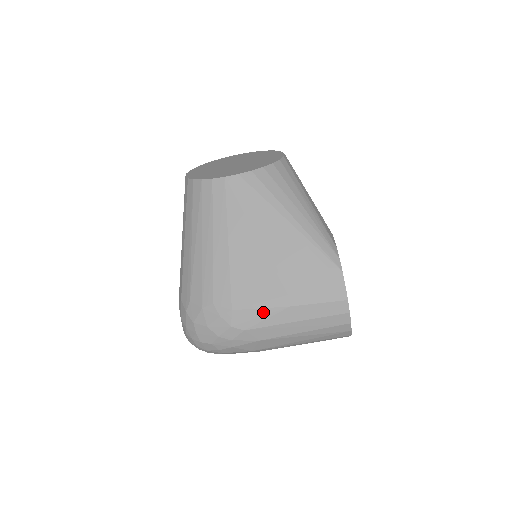
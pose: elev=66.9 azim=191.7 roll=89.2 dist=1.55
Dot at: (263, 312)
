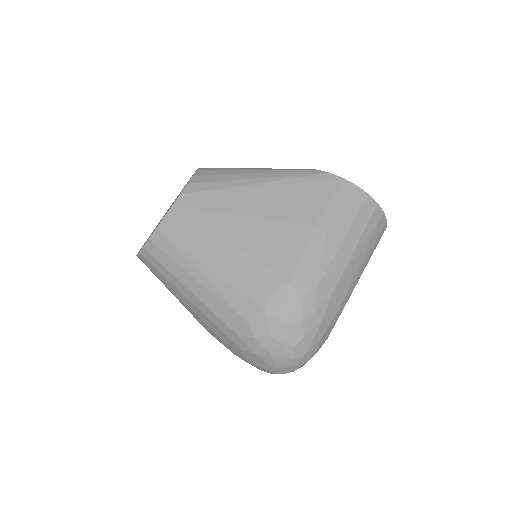
Dot at: (313, 258)
